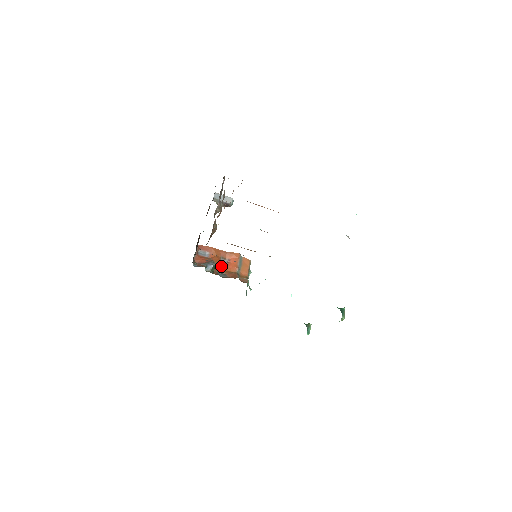
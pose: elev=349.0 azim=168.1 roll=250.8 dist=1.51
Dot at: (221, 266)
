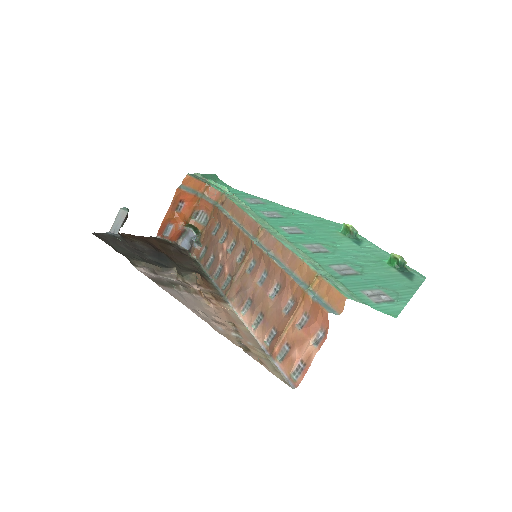
Dot at: (187, 213)
